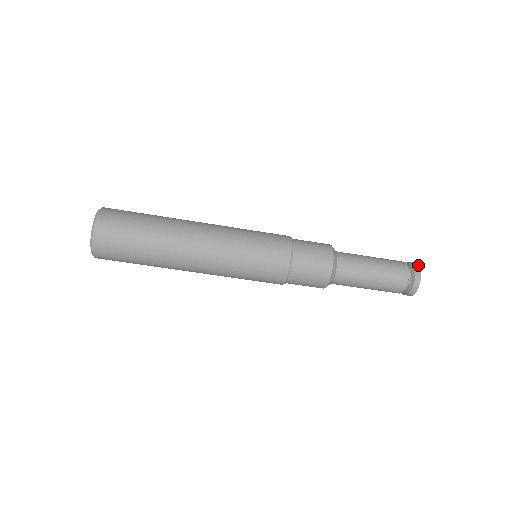
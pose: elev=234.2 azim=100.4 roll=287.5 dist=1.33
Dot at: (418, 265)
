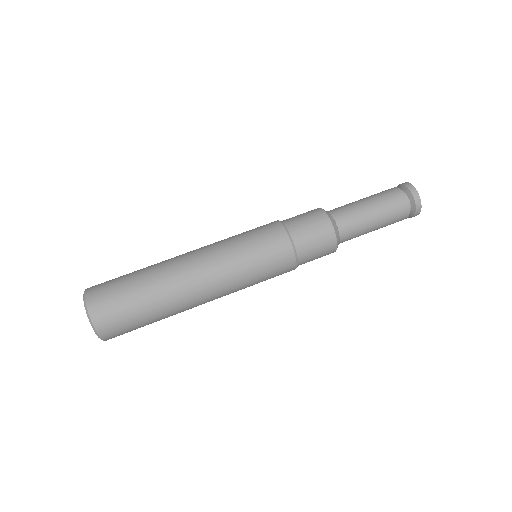
Dot at: occluded
